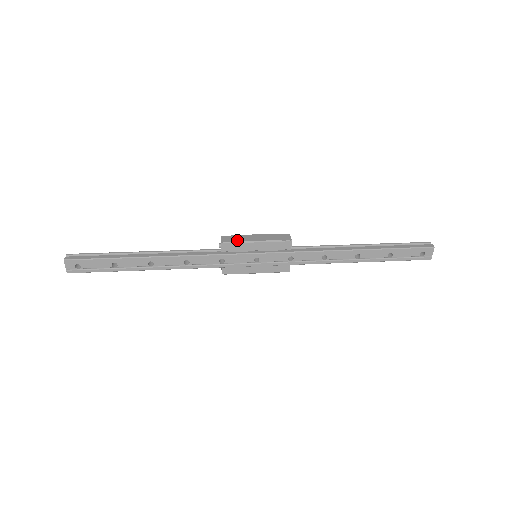
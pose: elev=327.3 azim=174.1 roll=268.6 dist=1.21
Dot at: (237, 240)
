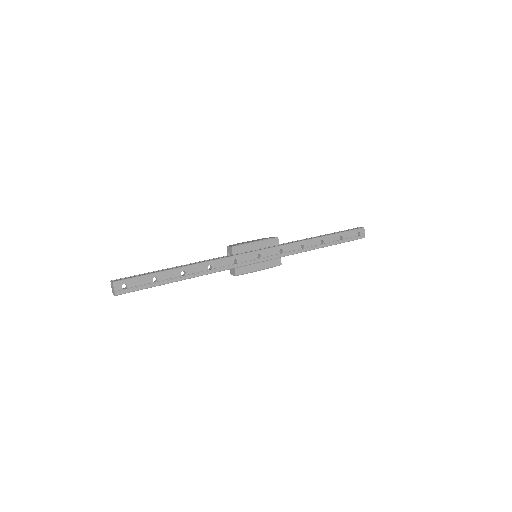
Dot at: (241, 244)
